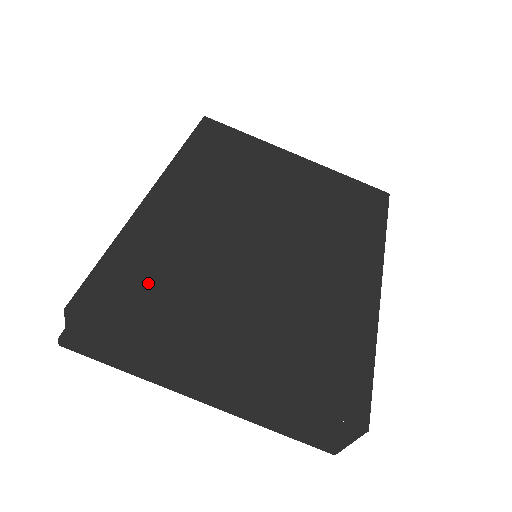
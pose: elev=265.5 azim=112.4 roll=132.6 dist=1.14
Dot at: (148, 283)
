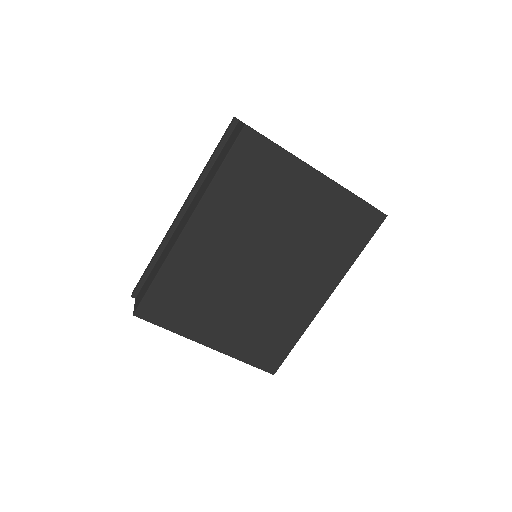
Dot at: (177, 300)
